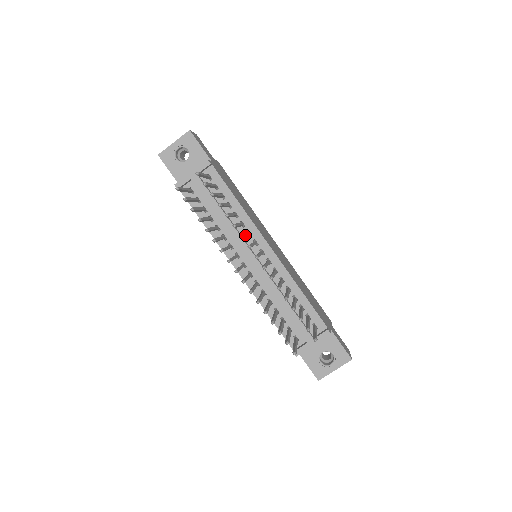
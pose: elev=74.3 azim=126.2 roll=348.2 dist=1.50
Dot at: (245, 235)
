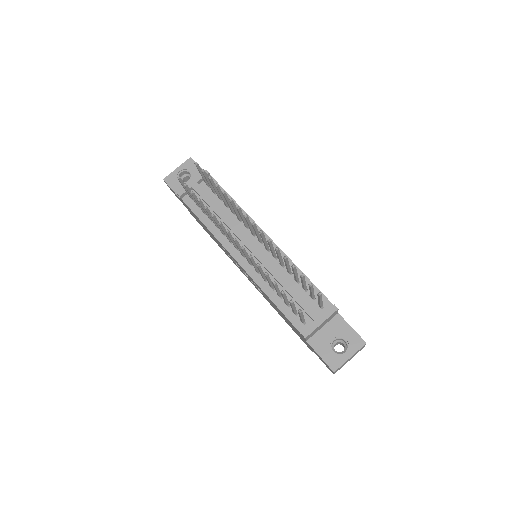
Dot at: occluded
